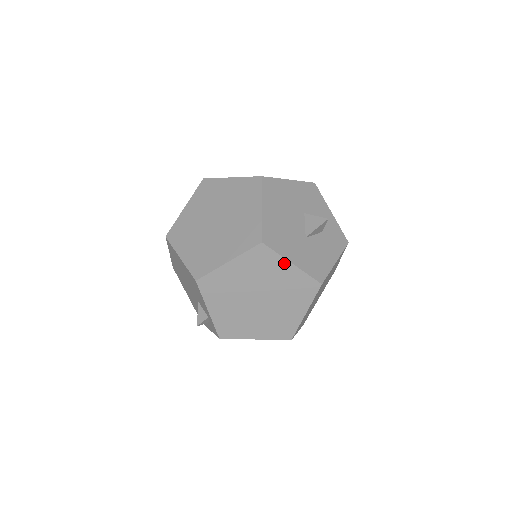
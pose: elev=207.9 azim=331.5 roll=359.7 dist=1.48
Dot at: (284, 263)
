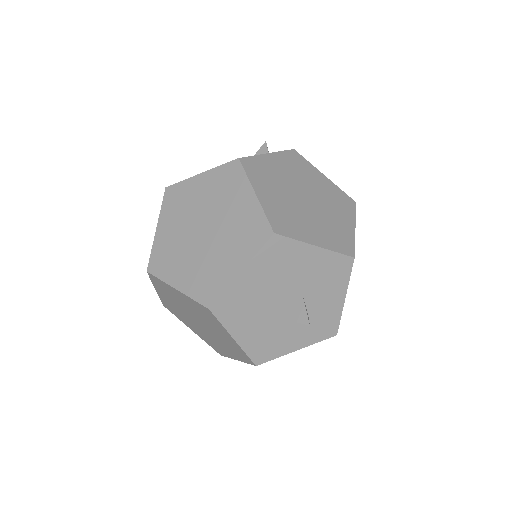
Dot at: (226, 332)
